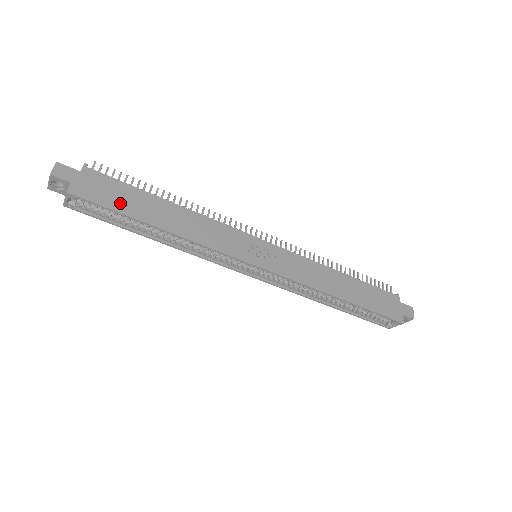
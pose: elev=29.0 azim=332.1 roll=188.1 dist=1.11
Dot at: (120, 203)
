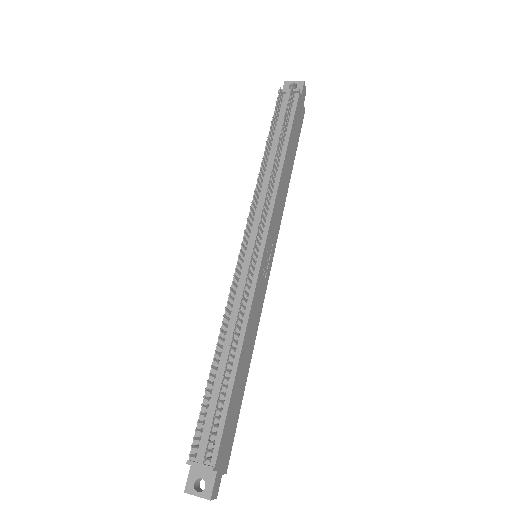
Dot at: (235, 418)
